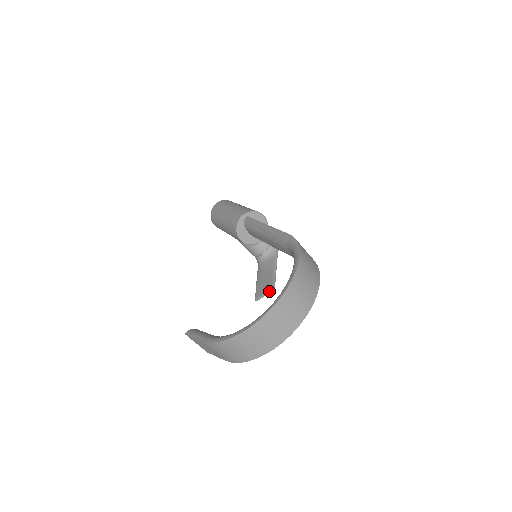
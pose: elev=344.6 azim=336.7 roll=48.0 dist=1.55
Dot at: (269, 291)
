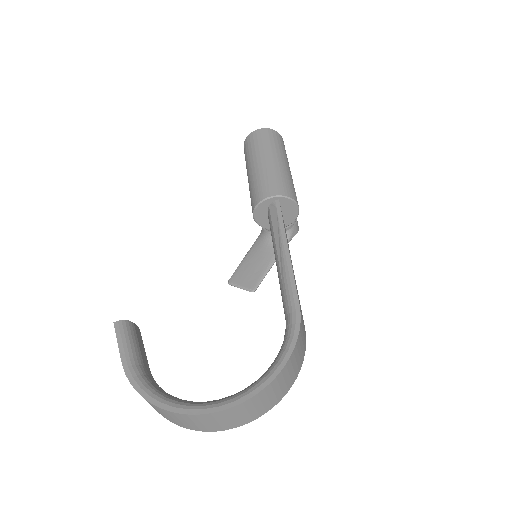
Dot at: (247, 289)
